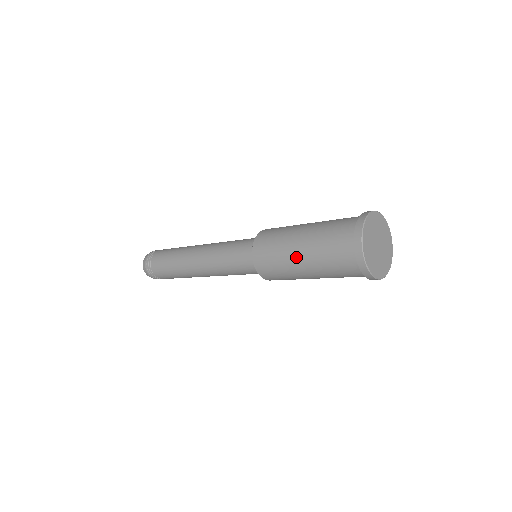
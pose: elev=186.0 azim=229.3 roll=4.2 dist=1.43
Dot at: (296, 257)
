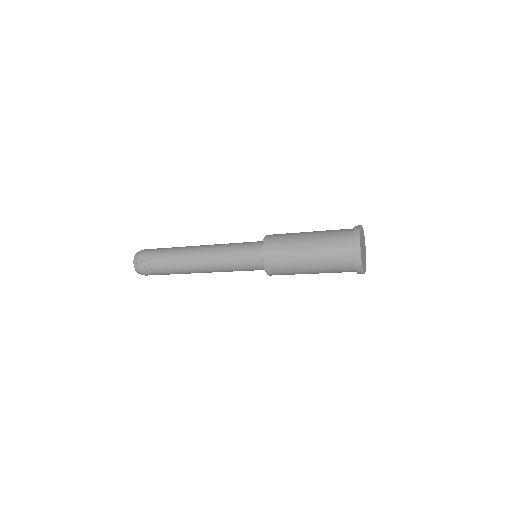
Dot at: (303, 241)
